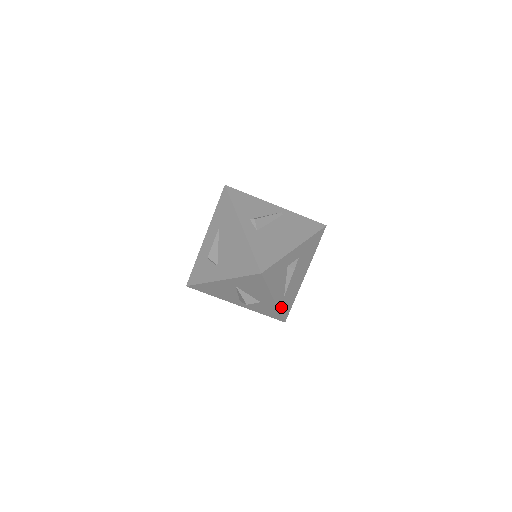
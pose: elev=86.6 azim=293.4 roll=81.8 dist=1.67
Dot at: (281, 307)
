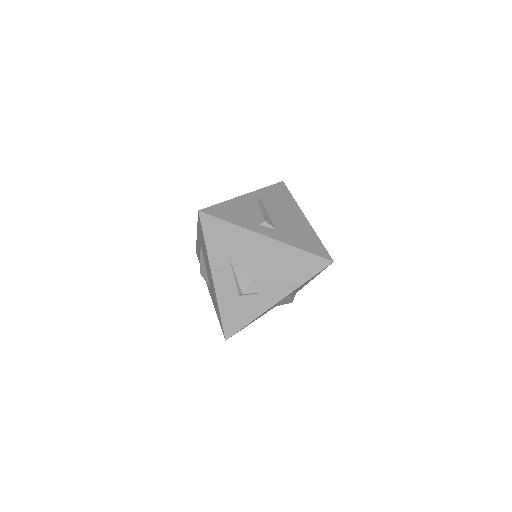
Dot at: occluded
